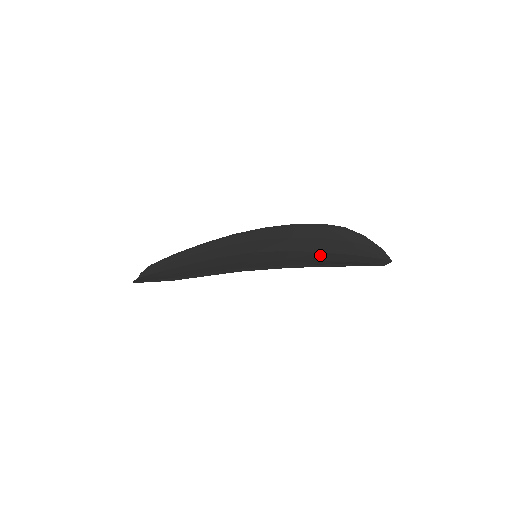
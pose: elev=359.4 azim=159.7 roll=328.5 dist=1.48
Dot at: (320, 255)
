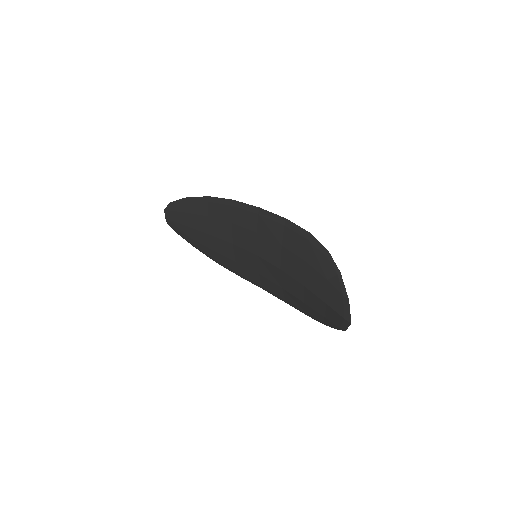
Dot at: (305, 273)
